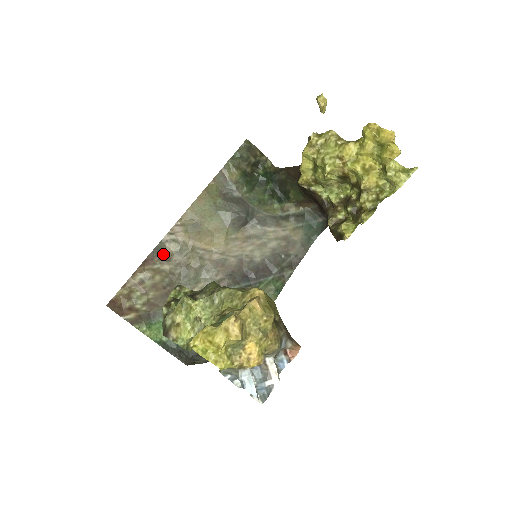
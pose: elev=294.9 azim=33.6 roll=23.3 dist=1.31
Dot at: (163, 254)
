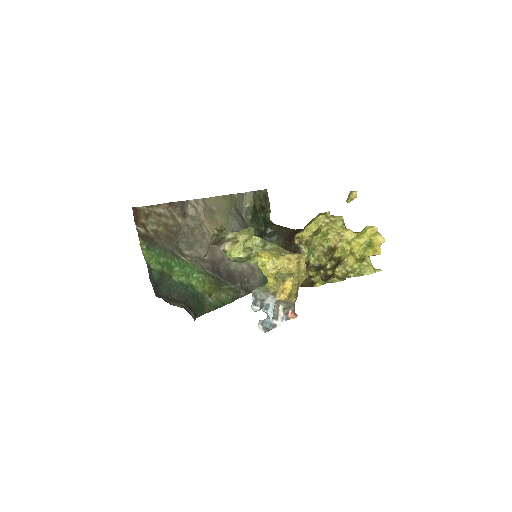
Dot at: (183, 210)
